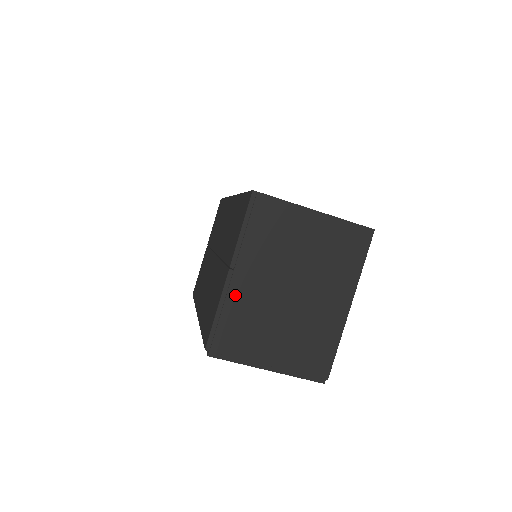
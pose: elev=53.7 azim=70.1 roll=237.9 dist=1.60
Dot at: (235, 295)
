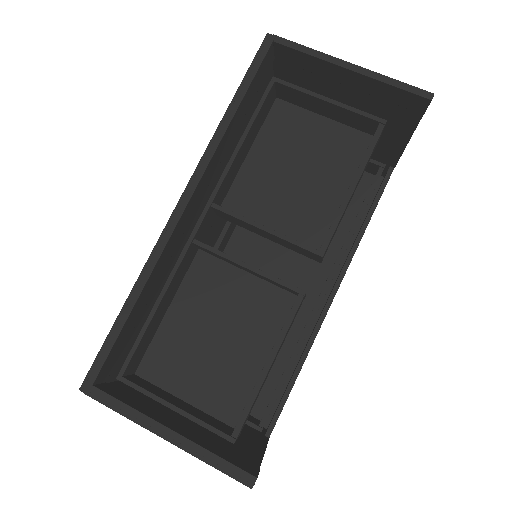
Dot at: occluded
